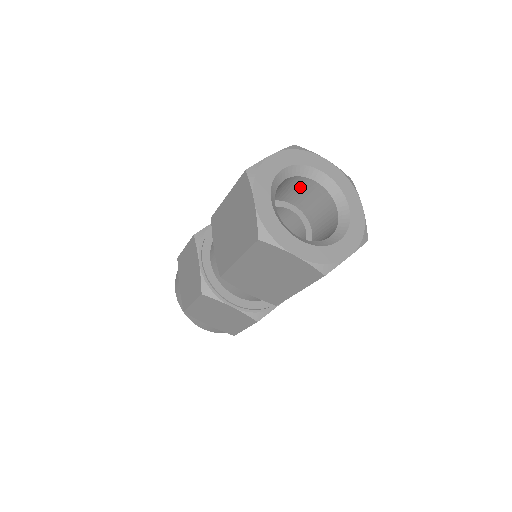
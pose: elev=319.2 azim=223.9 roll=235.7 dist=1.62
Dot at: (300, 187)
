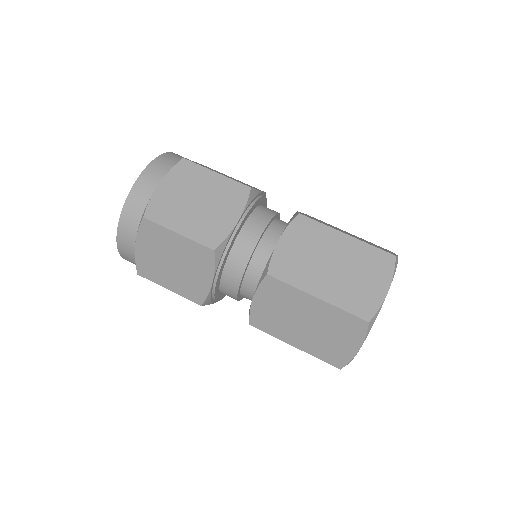
Dot at: occluded
